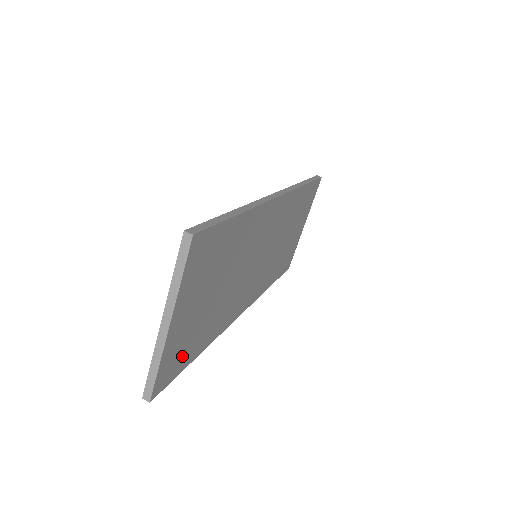
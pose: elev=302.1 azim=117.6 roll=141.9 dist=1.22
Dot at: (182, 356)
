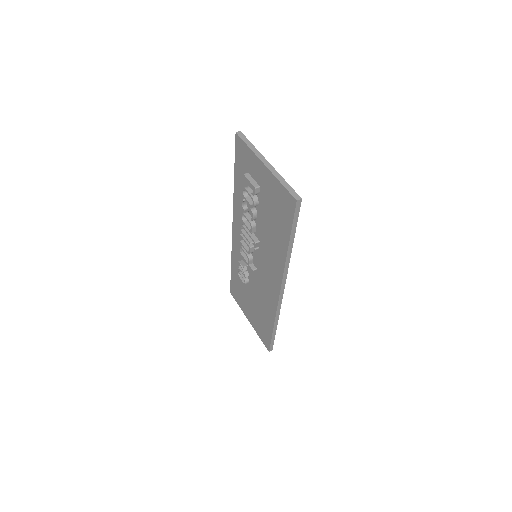
Dot at: occluded
